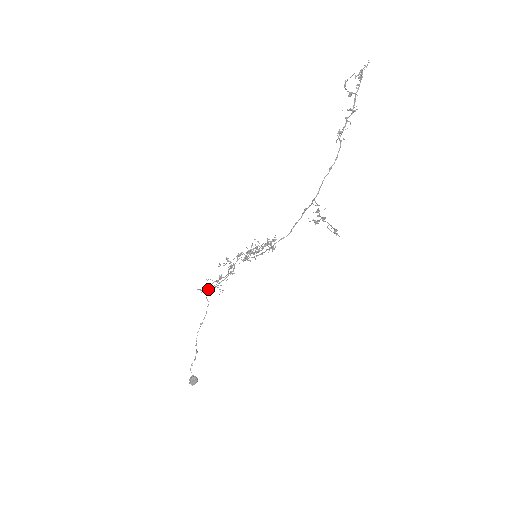
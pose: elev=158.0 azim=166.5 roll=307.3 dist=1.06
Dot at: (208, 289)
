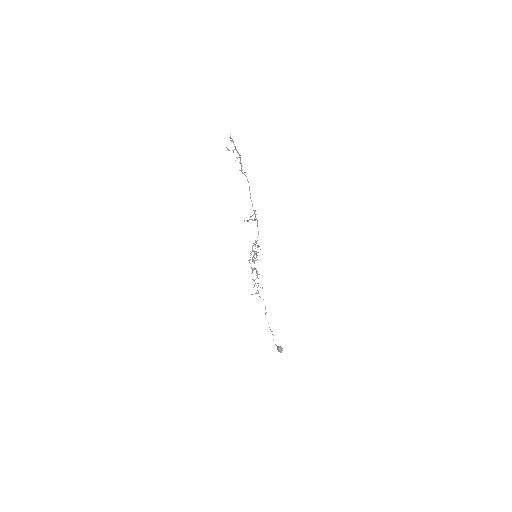
Dot at: (256, 292)
